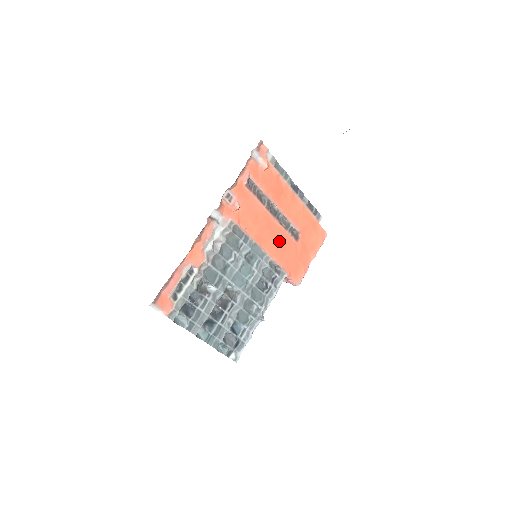
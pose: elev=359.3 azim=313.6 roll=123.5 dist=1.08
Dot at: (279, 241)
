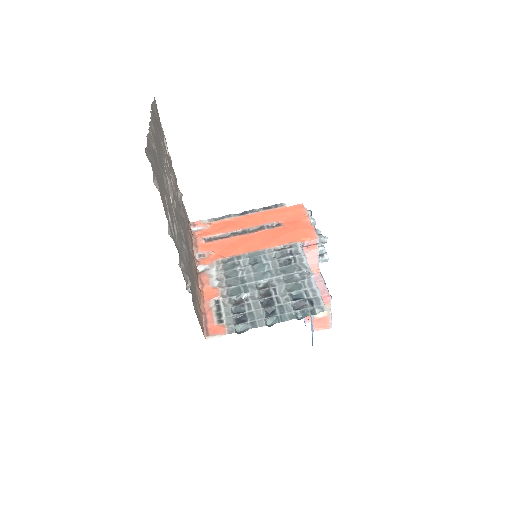
Dot at: (267, 238)
